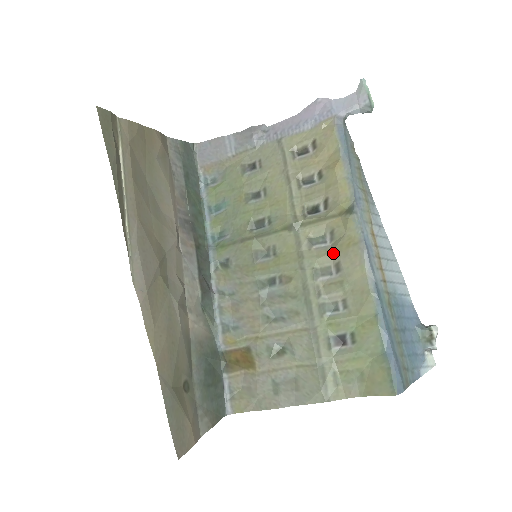
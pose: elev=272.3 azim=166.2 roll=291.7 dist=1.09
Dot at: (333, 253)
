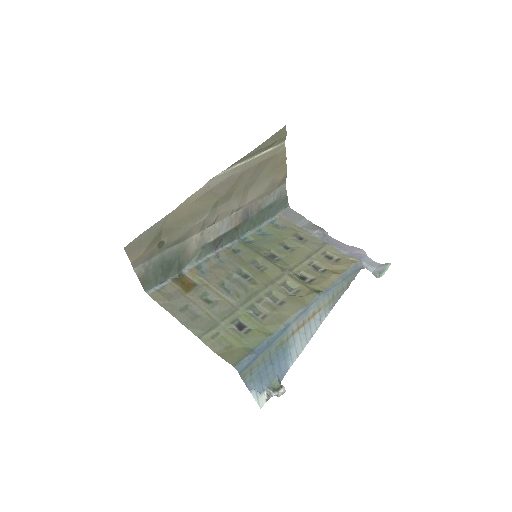
Dot at: (288, 297)
